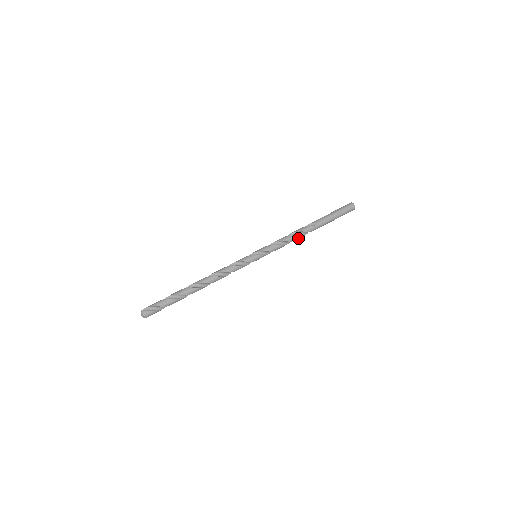
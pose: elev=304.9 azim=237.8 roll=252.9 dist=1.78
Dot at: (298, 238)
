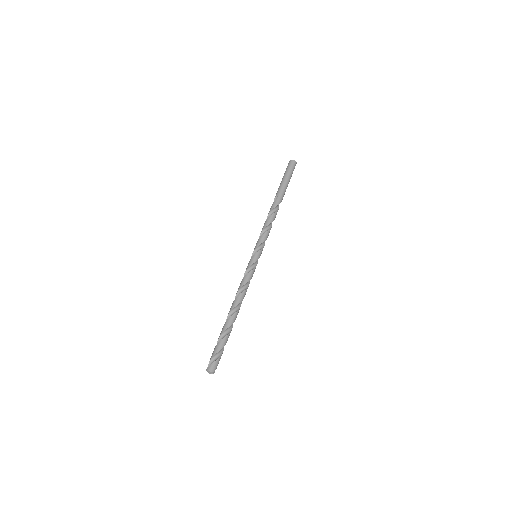
Dot at: (274, 216)
